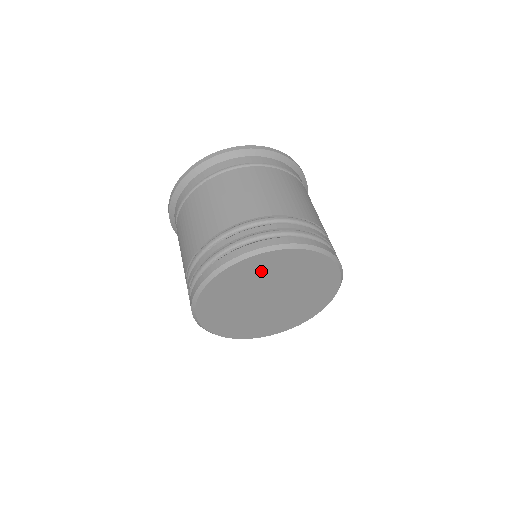
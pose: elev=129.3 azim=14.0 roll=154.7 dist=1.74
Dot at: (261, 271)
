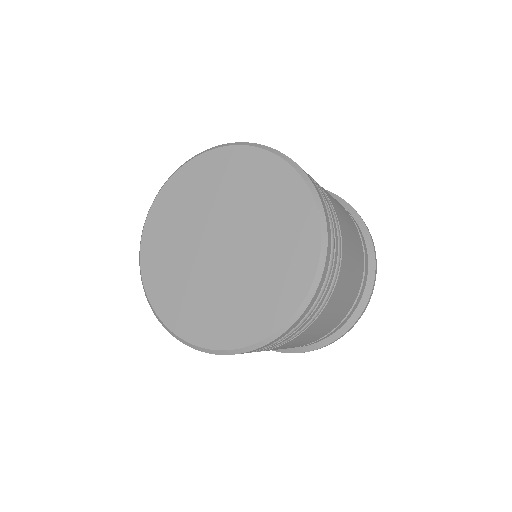
Dot at: (185, 201)
